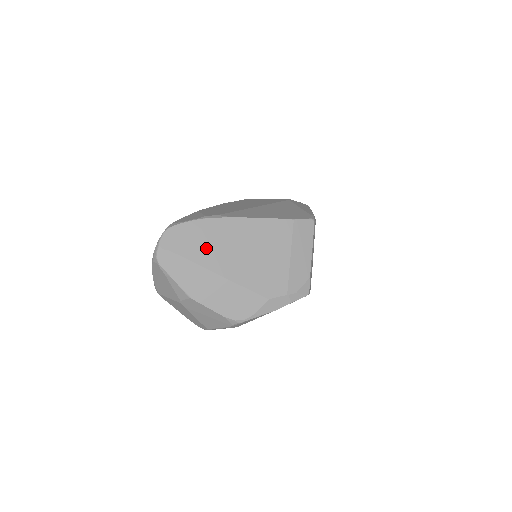
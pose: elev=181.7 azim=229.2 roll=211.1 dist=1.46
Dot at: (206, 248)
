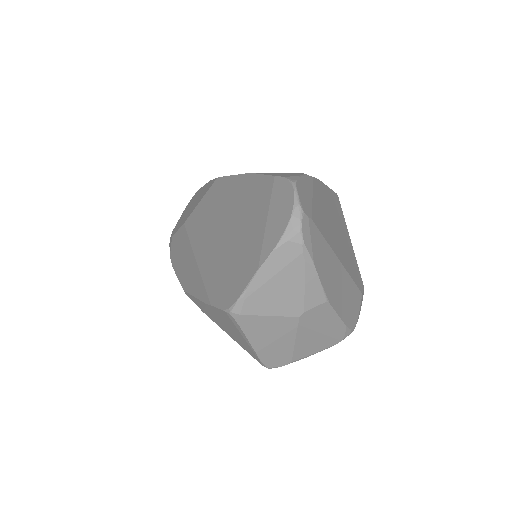
Dot at: (324, 220)
